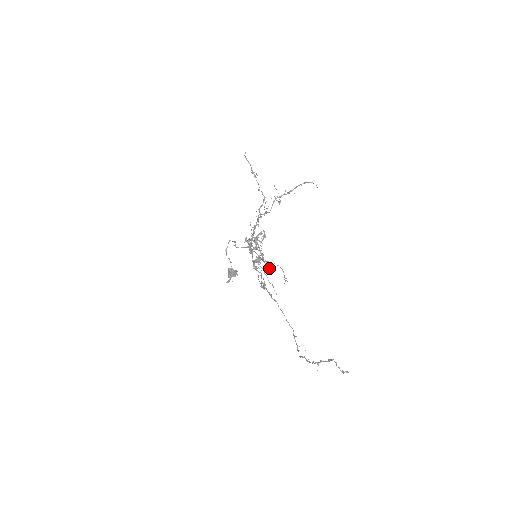
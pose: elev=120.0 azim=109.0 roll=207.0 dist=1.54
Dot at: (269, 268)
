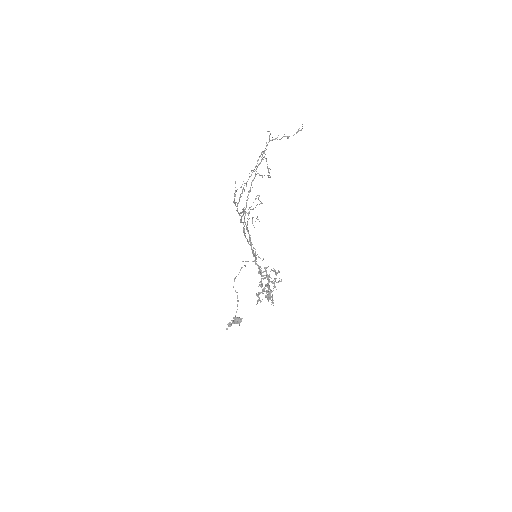
Dot at: (273, 302)
